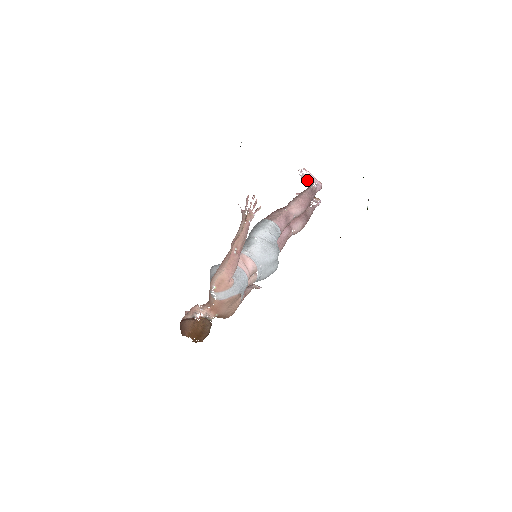
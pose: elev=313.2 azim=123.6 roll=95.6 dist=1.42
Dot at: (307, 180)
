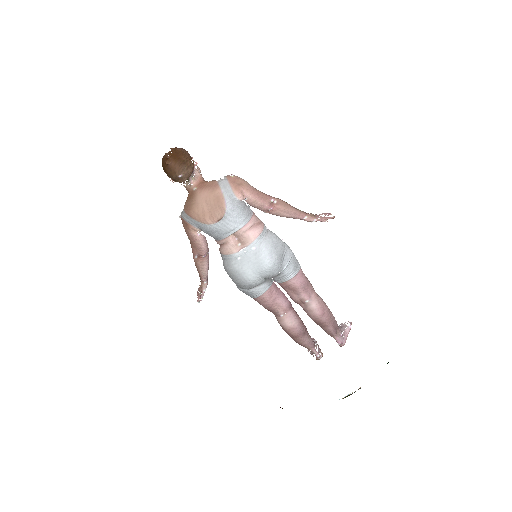
Dot at: (342, 327)
